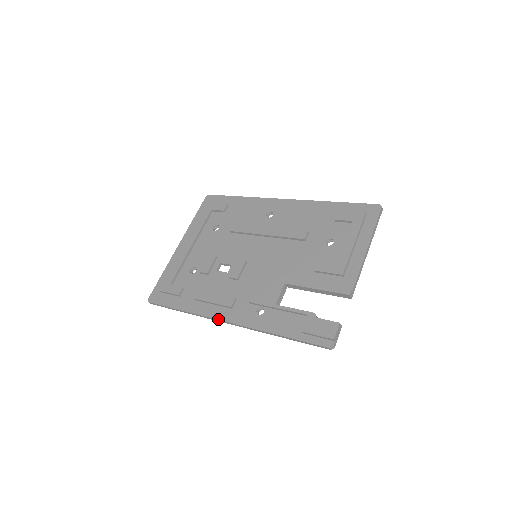
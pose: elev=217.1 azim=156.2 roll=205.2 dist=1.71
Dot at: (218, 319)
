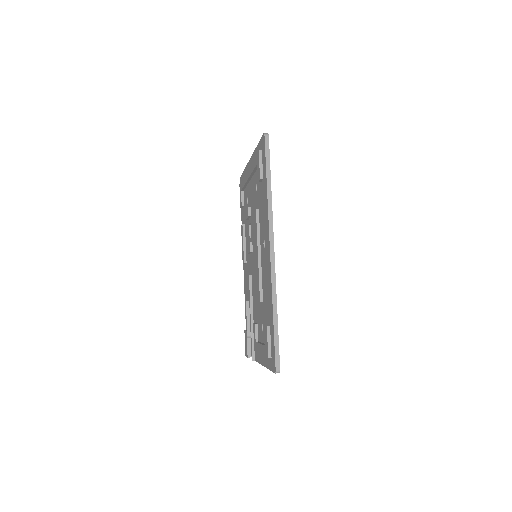
Dot at: occluded
